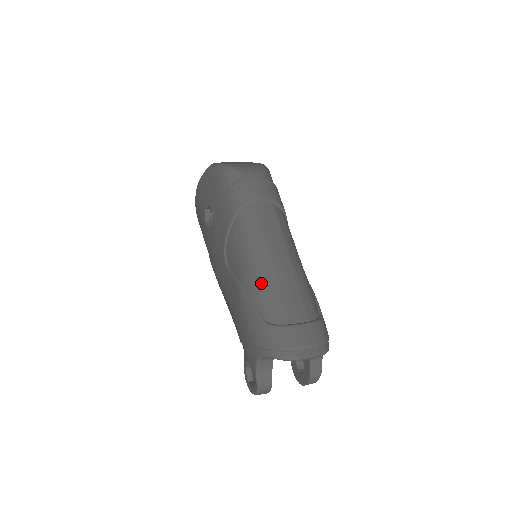
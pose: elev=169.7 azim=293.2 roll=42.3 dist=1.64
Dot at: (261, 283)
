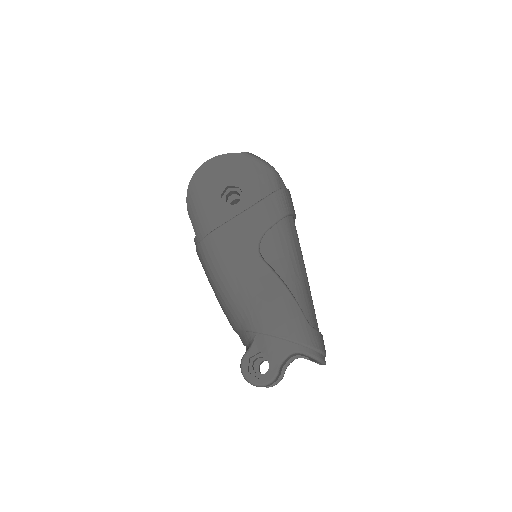
Dot at: (304, 288)
